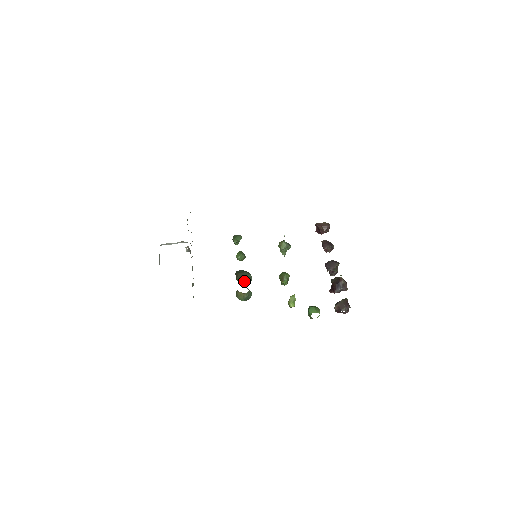
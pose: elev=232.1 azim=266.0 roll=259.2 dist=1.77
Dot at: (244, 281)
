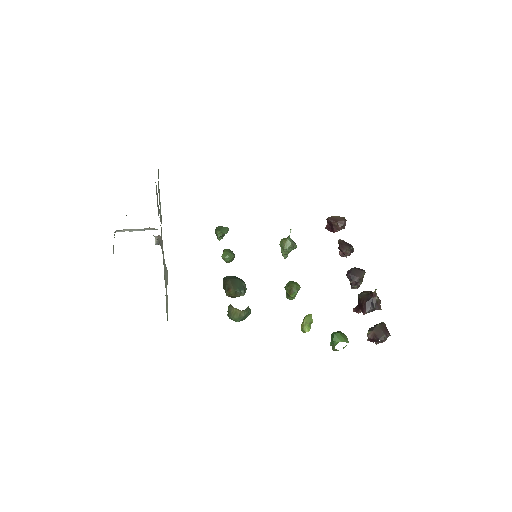
Dot at: (236, 292)
